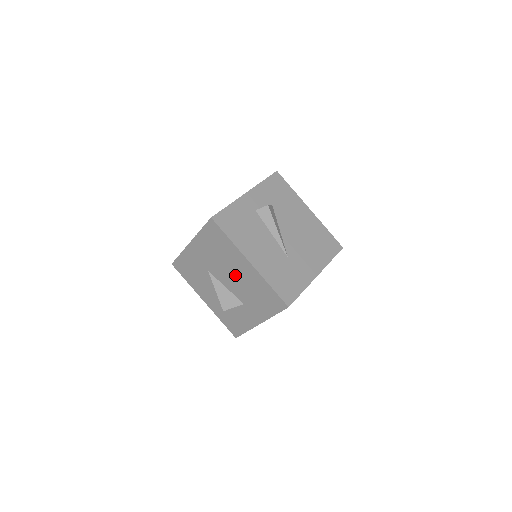
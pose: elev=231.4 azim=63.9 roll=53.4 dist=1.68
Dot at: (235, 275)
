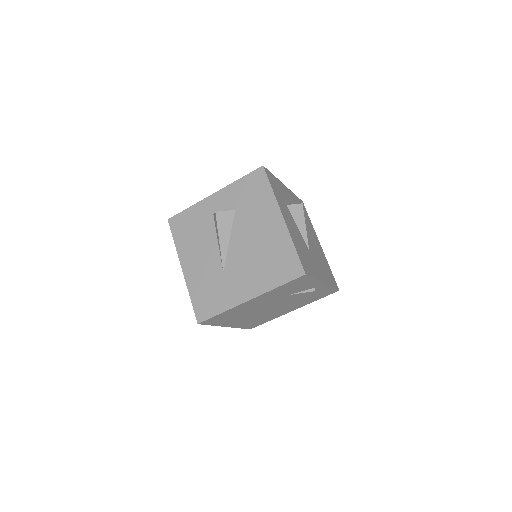
Dot at: occluded
